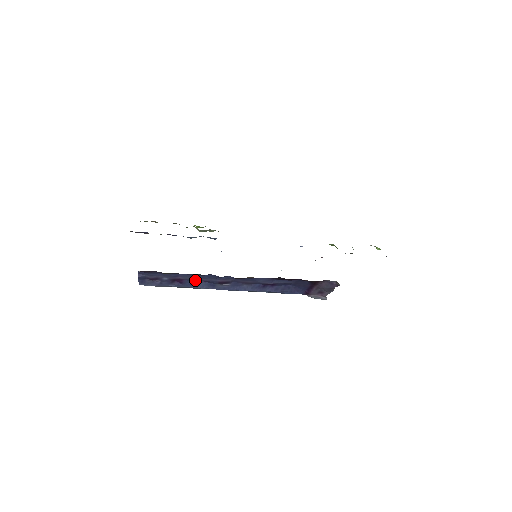
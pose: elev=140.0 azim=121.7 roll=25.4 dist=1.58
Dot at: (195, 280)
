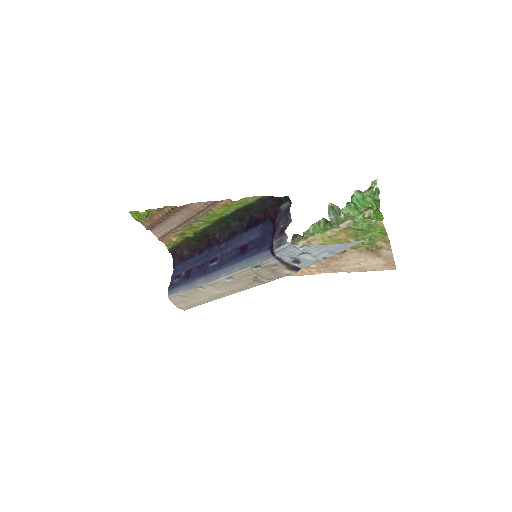
Dot at: (198, 267)
